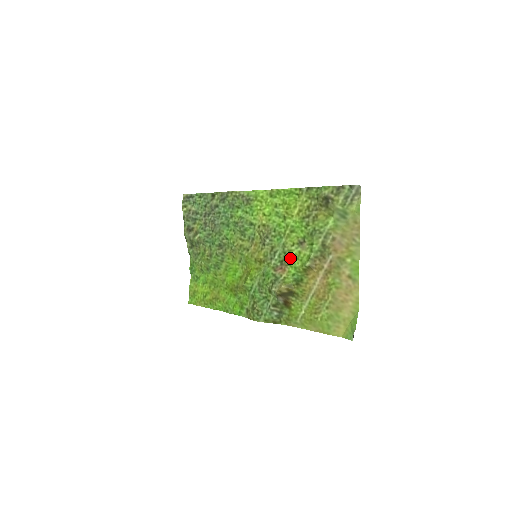
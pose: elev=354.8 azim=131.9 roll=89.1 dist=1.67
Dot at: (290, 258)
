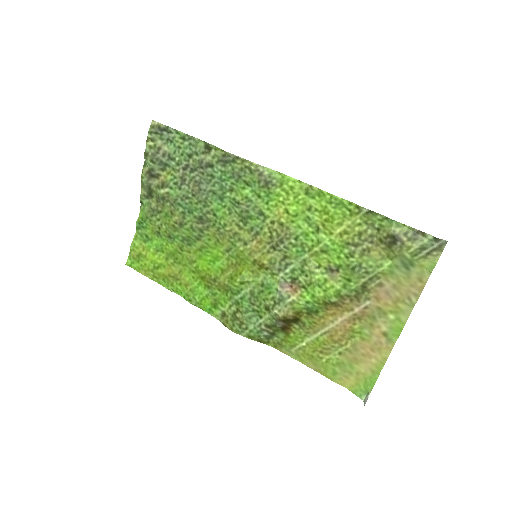
Dot at: (309, 281)
